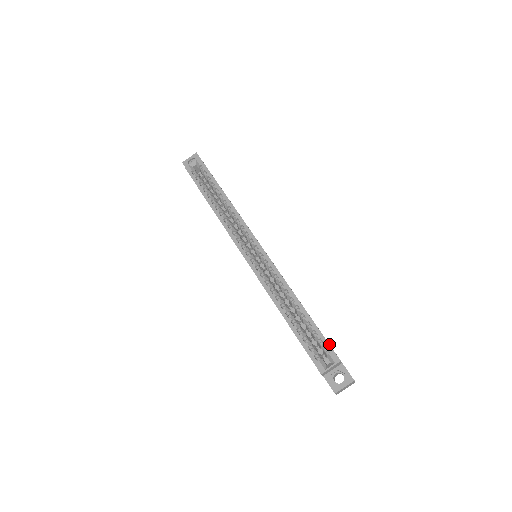
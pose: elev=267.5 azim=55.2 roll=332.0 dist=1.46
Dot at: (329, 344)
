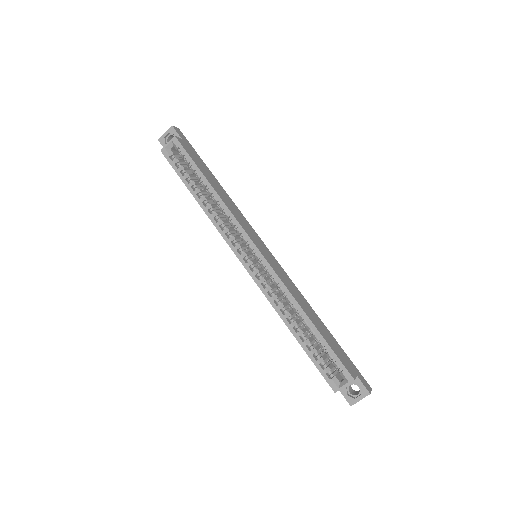
Dot at: (341, 362)
